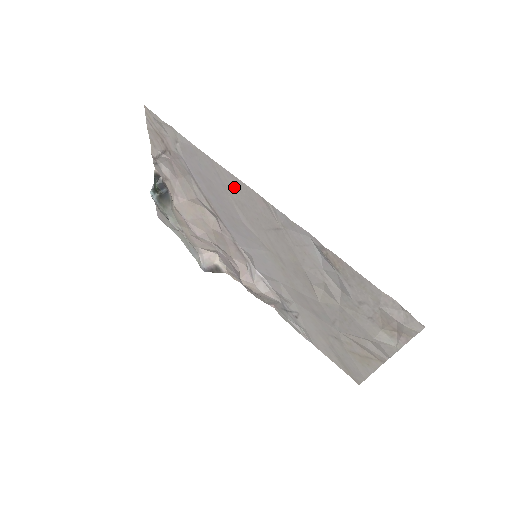
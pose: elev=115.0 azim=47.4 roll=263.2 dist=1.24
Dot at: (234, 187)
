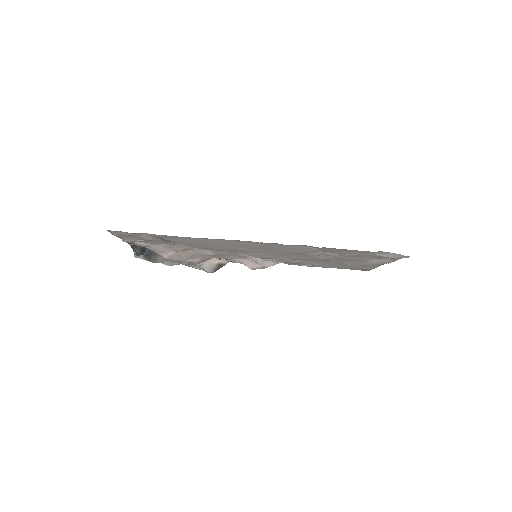
Dot at: (223, 242)
